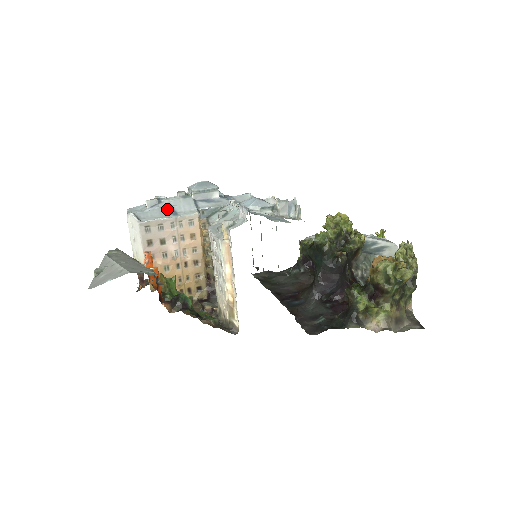
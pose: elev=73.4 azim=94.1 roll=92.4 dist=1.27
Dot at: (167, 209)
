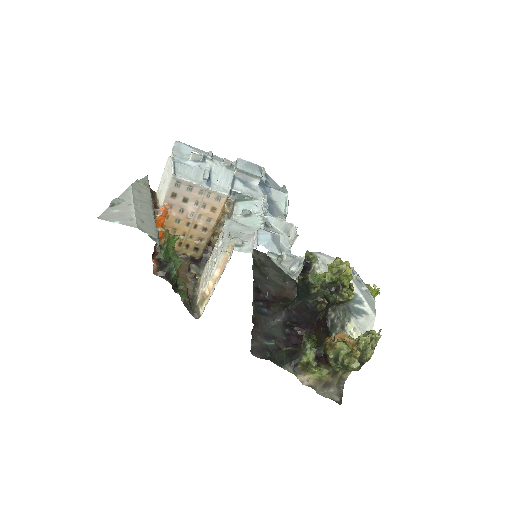
Dot at: (204, 176)
